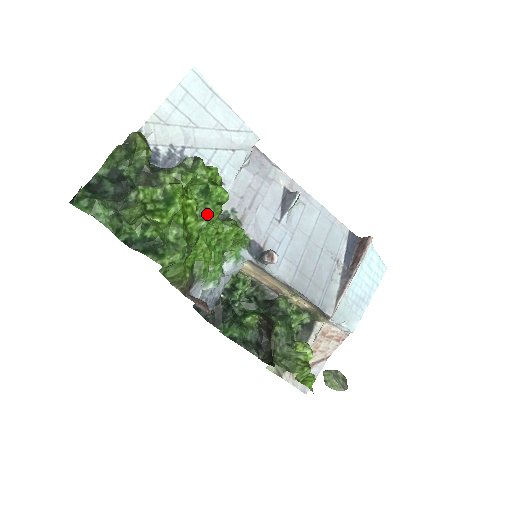
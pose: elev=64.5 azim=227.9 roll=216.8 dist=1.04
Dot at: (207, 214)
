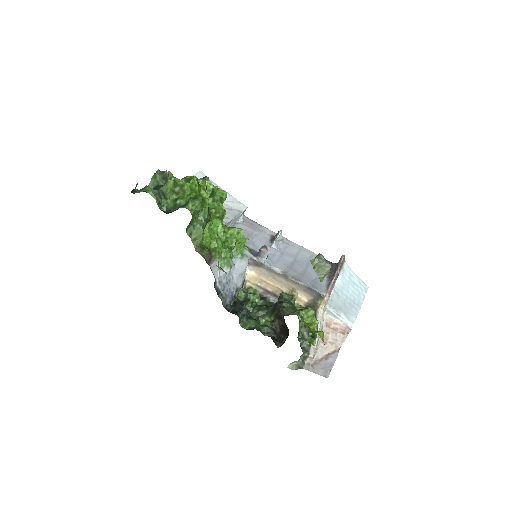
Dot at: (215, 207)
